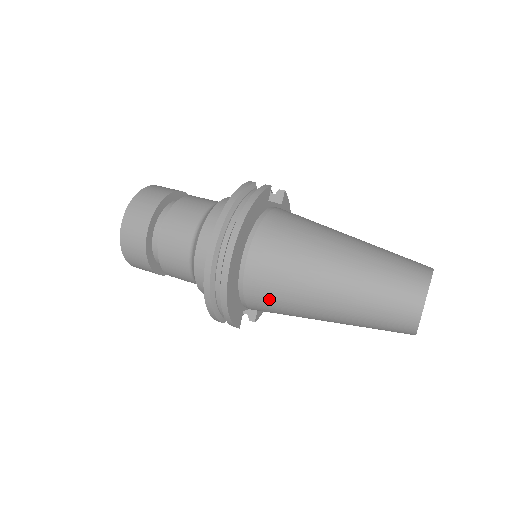
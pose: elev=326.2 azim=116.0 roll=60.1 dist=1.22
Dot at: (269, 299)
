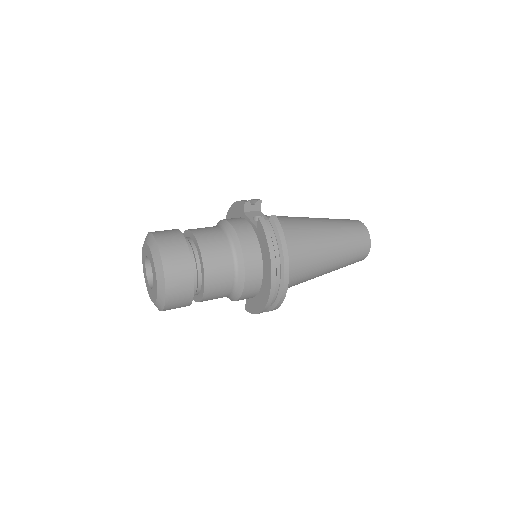
Dot at: occluded
